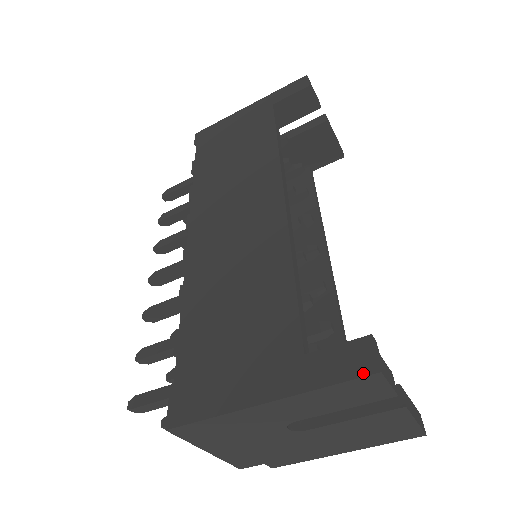
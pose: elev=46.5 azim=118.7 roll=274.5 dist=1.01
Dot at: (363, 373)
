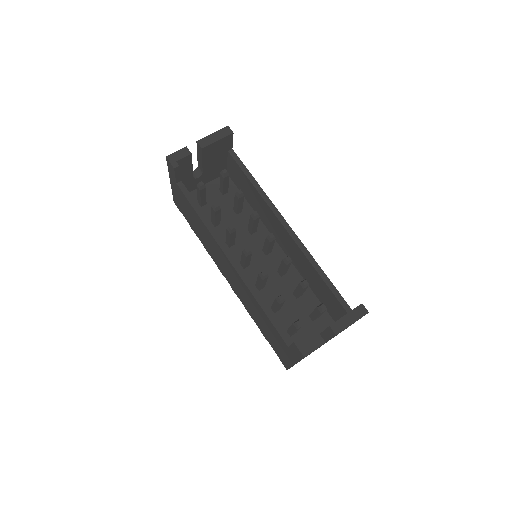
Dot at: (302, 358)
